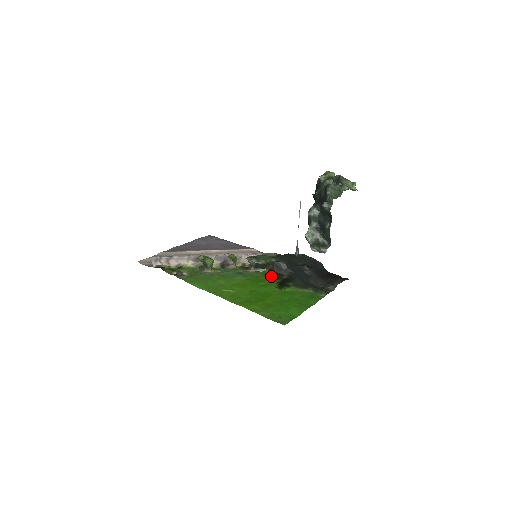
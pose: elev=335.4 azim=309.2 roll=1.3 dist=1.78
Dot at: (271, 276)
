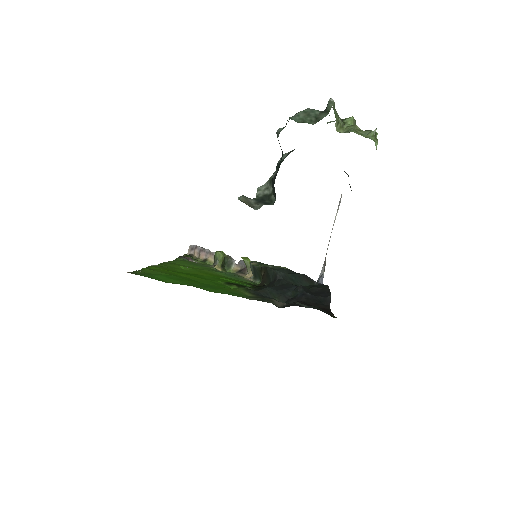
Dot at: occluded
